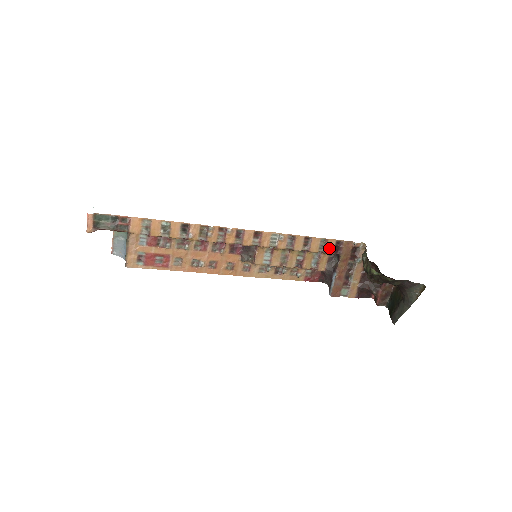
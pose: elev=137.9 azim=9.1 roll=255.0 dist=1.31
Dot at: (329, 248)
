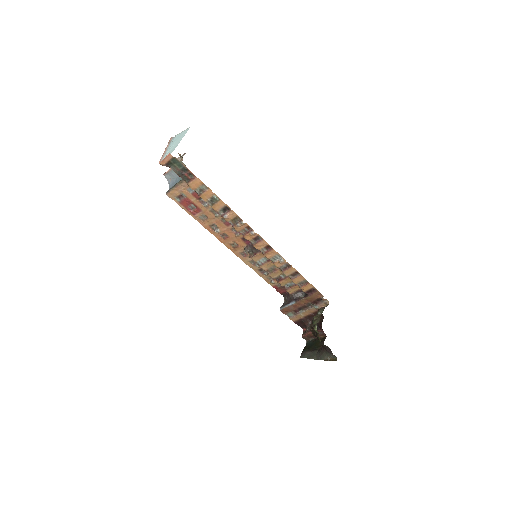
Dot at: (305, 288)
